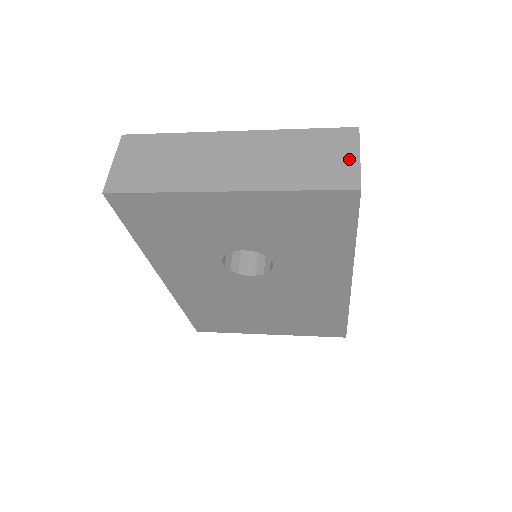
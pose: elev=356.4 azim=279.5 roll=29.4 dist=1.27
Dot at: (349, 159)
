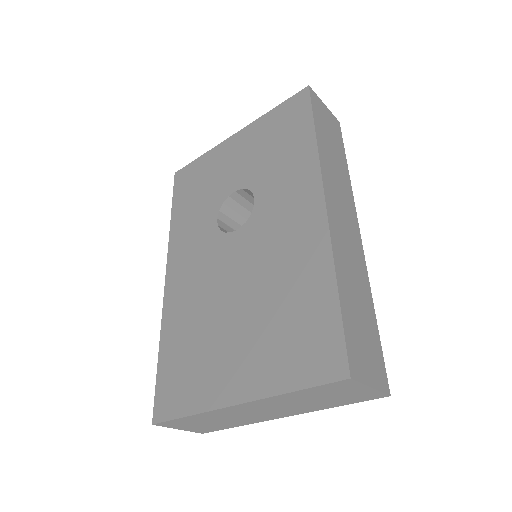
Dot at: occluded
